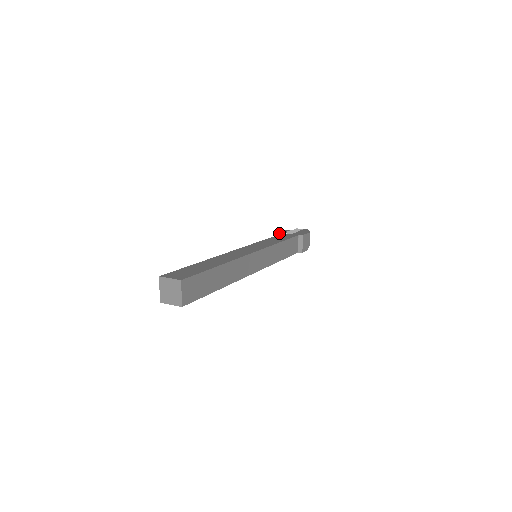
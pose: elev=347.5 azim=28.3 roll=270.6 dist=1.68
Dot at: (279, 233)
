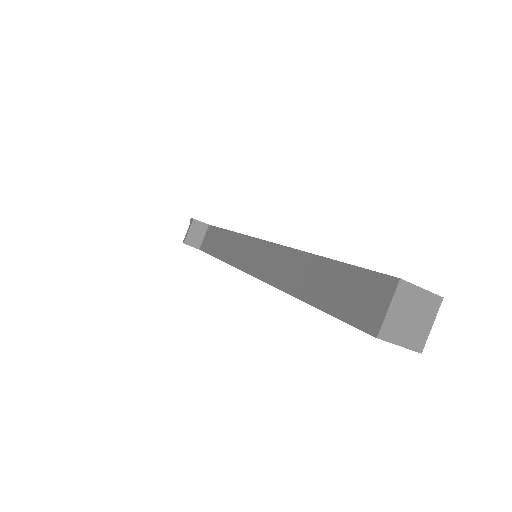
Dot at: (200, 222)
